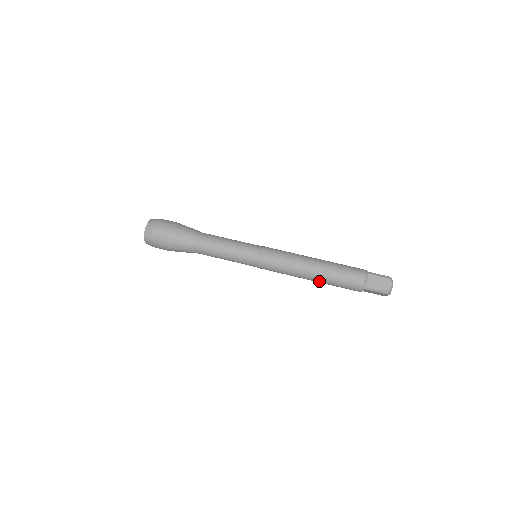
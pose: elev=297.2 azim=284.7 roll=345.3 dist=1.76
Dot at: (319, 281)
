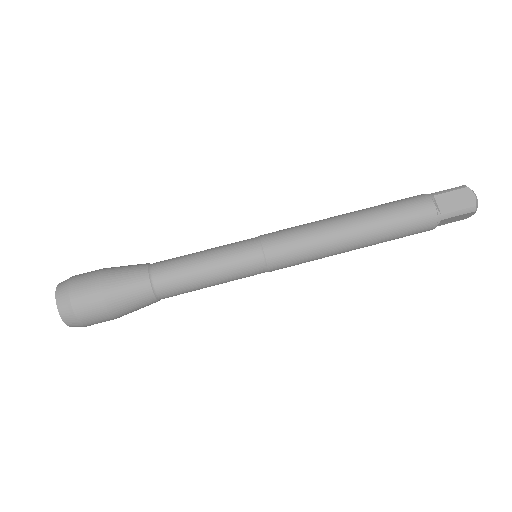
Dot at: (370, 243)
